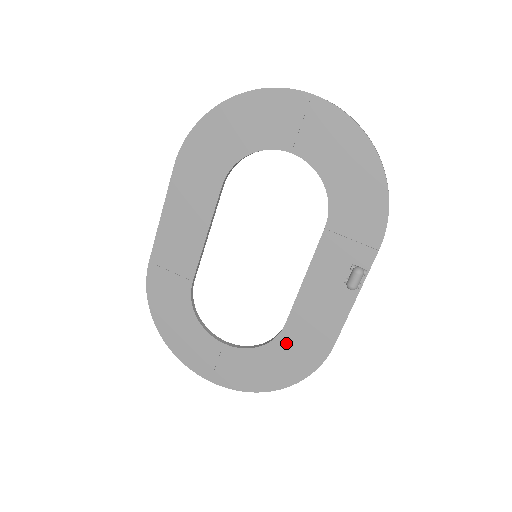
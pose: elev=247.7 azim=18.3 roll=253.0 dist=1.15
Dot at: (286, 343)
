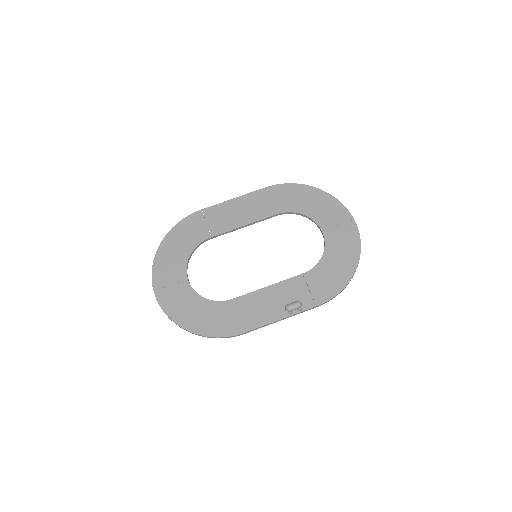
Dot at: (221, 309)
